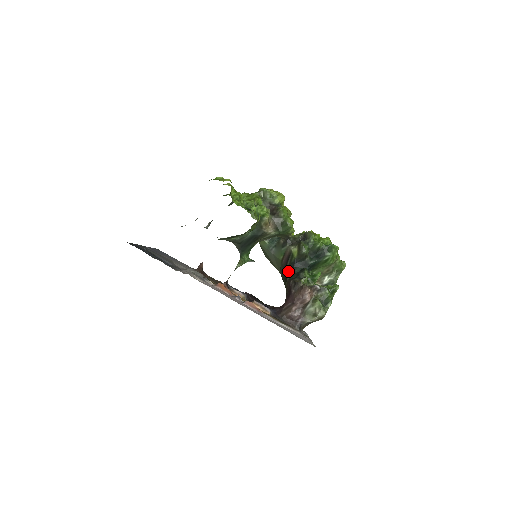
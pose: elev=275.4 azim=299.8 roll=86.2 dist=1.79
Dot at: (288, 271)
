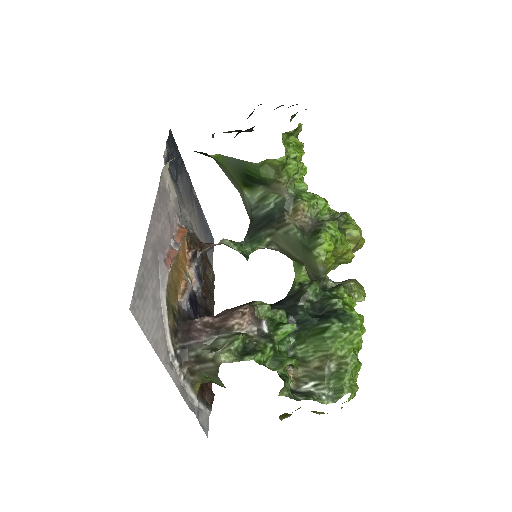
Dot at: occluded
